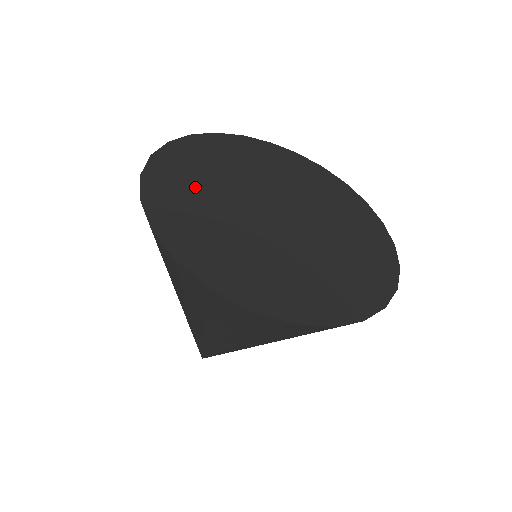
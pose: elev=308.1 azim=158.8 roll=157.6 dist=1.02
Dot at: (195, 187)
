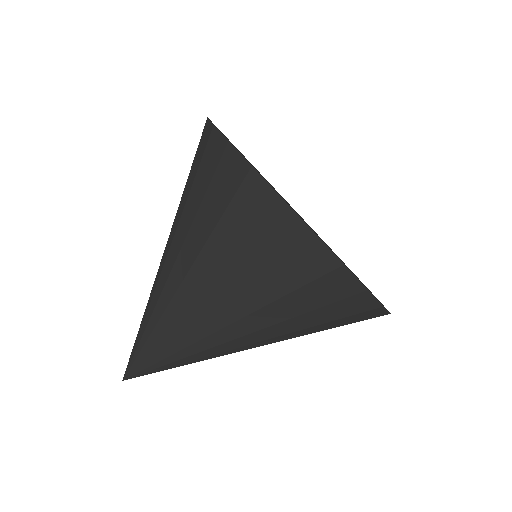
Dot at: occluded
